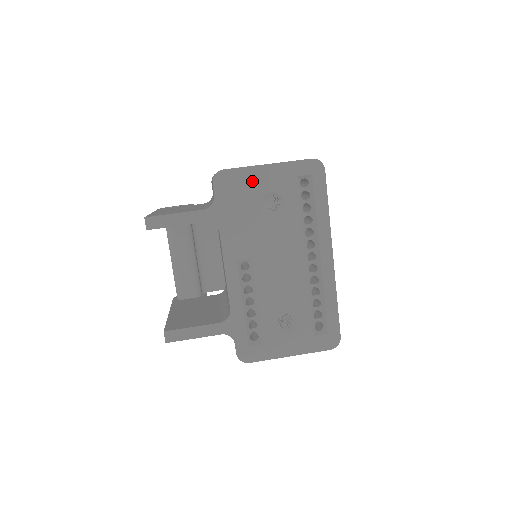
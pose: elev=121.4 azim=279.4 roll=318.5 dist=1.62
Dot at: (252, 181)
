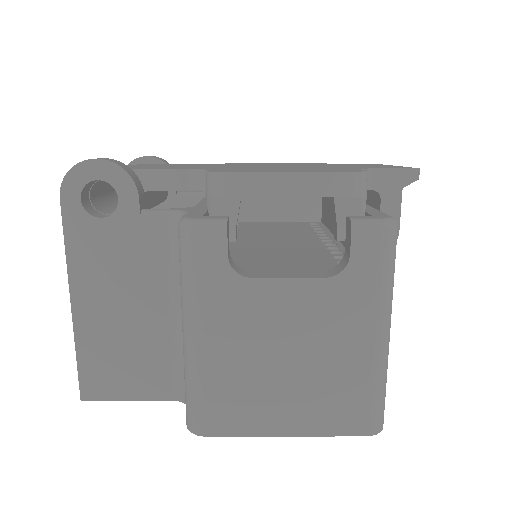
Dot at: occluded
